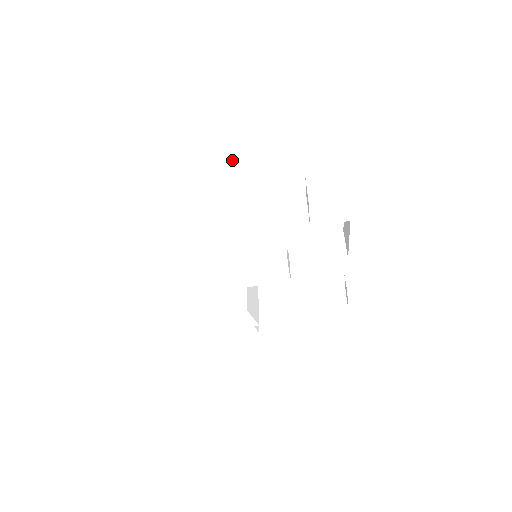
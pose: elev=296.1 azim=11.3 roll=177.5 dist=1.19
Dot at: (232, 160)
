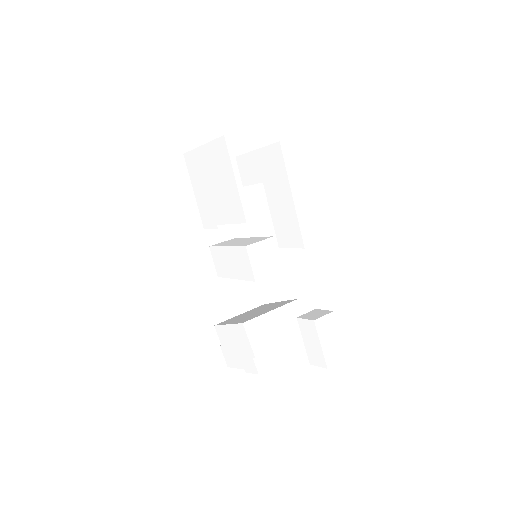
Dot at: occluded
